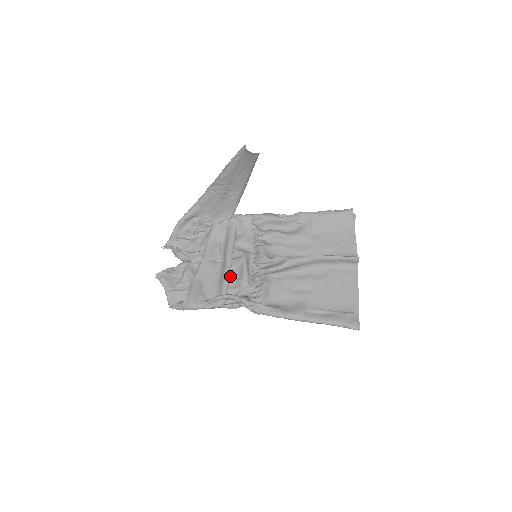
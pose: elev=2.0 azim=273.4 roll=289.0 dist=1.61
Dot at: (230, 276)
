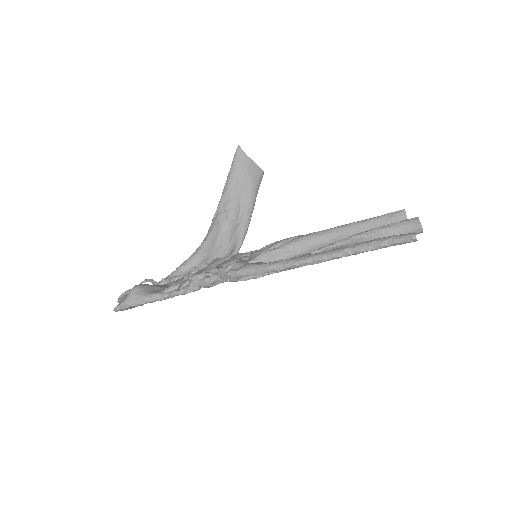
Dot at: occluded
